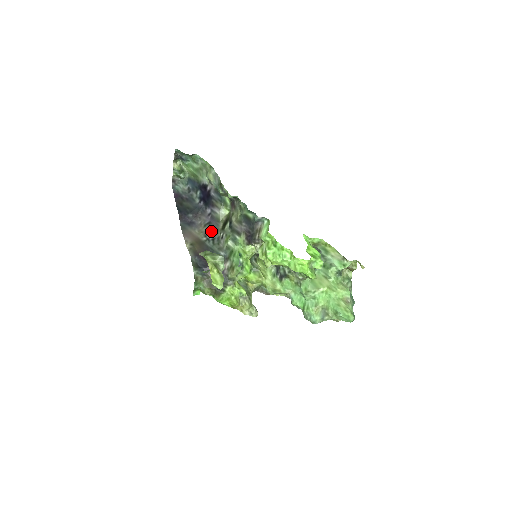
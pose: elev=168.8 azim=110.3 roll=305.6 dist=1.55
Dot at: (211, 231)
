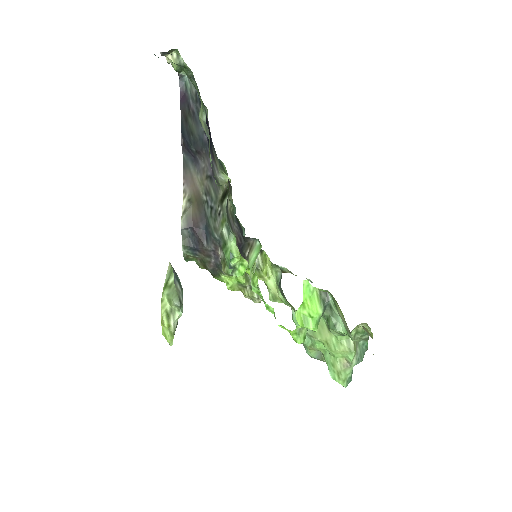
Dot at: (211, 193)
